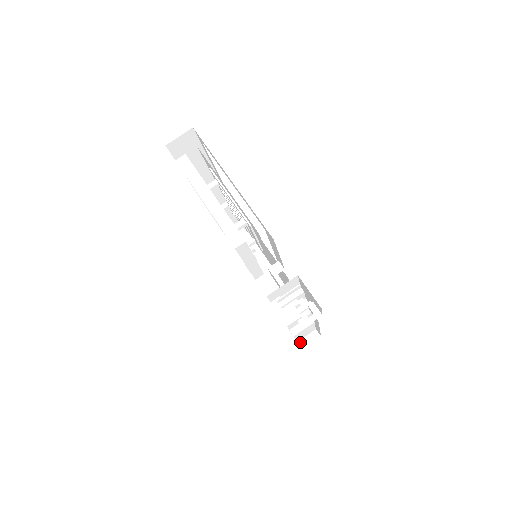
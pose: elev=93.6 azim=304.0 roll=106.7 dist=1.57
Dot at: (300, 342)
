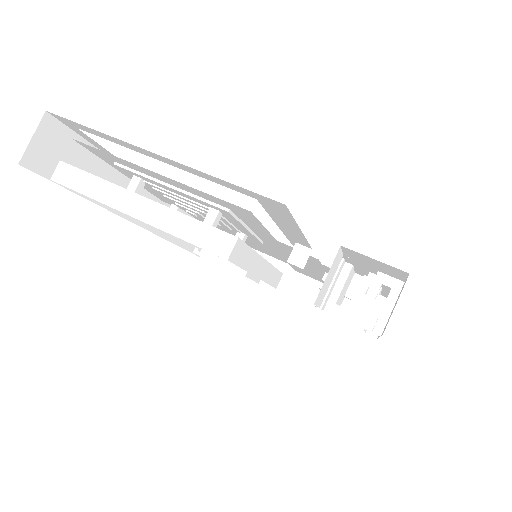
Dot at: (369, 331)
